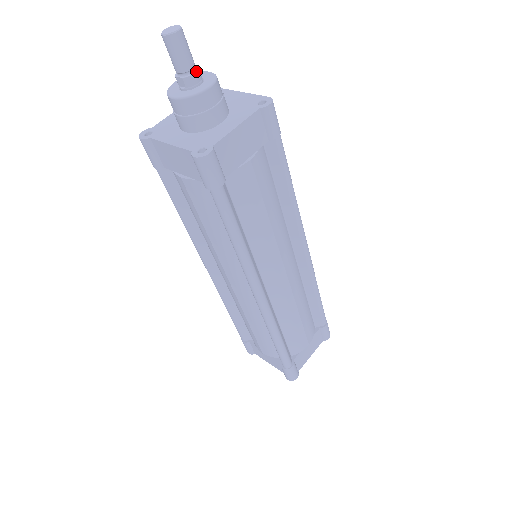
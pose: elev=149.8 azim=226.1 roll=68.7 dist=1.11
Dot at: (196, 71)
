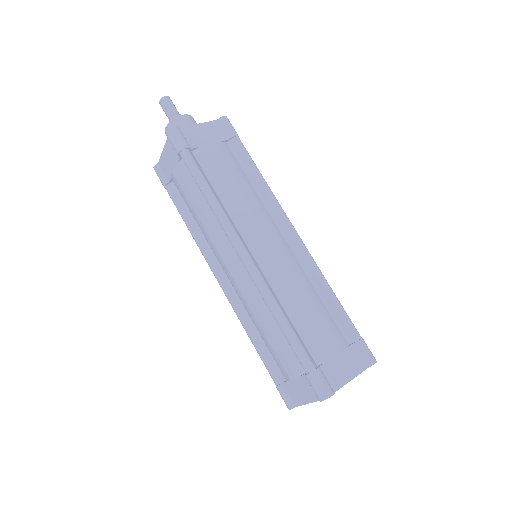
Dot at: (179, 114)
